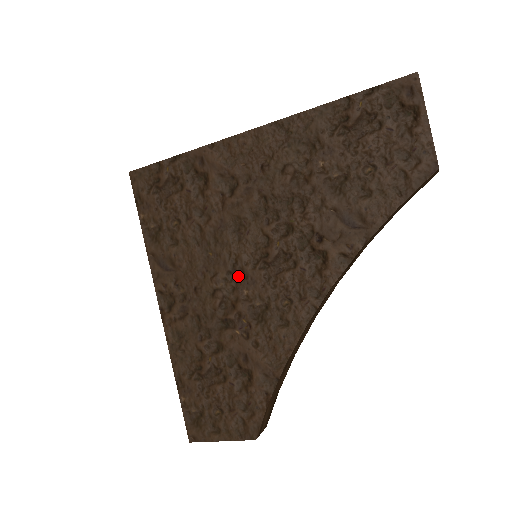
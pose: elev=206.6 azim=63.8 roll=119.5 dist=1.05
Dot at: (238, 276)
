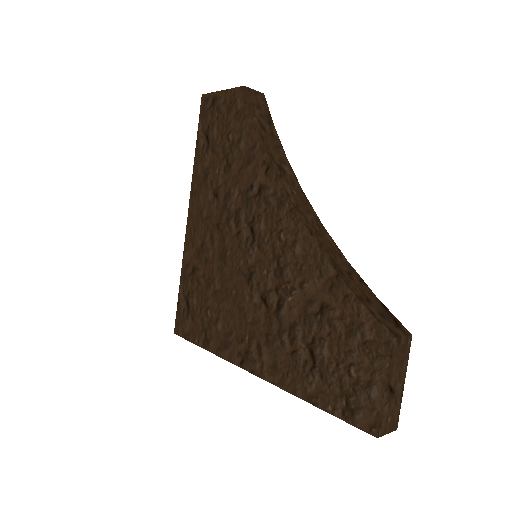
Dot at: (253, 274)
